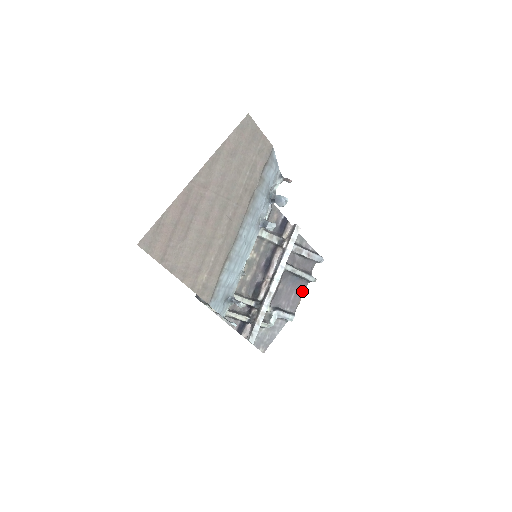
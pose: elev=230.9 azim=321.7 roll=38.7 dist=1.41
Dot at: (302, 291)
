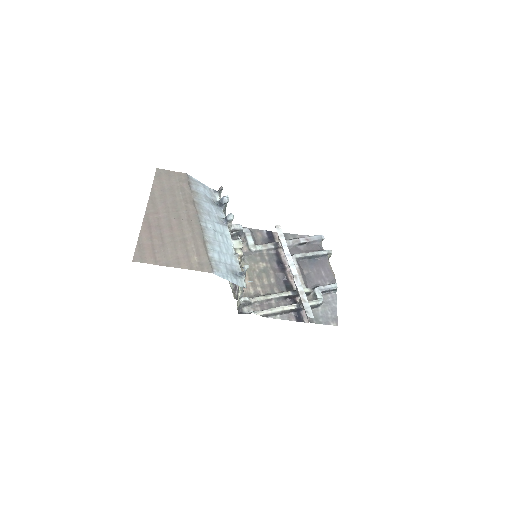
Dot at: (328, 266)
